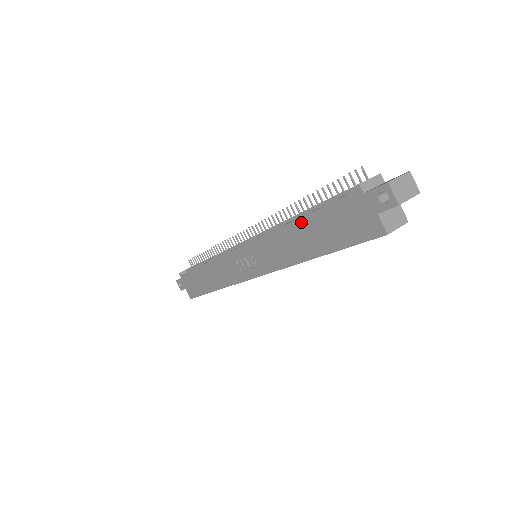
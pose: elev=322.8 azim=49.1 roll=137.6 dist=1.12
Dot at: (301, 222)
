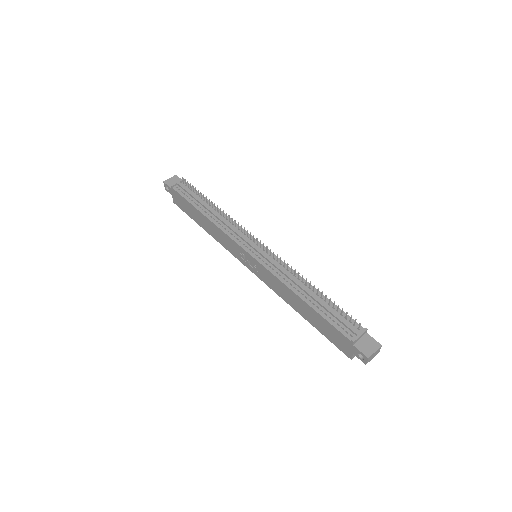
Dot at: (306, 305)
